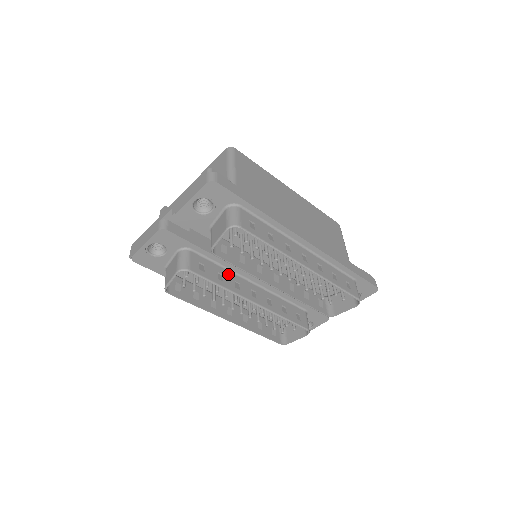
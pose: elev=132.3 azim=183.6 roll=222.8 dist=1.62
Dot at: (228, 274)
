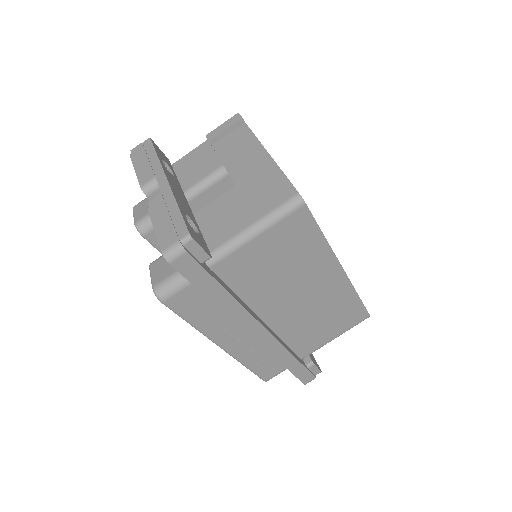
Dot at: occluded
